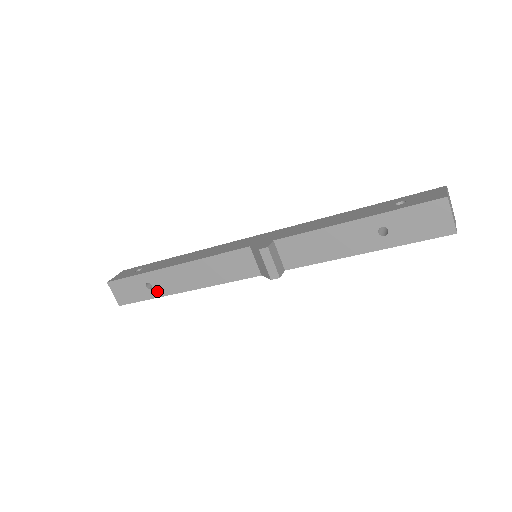
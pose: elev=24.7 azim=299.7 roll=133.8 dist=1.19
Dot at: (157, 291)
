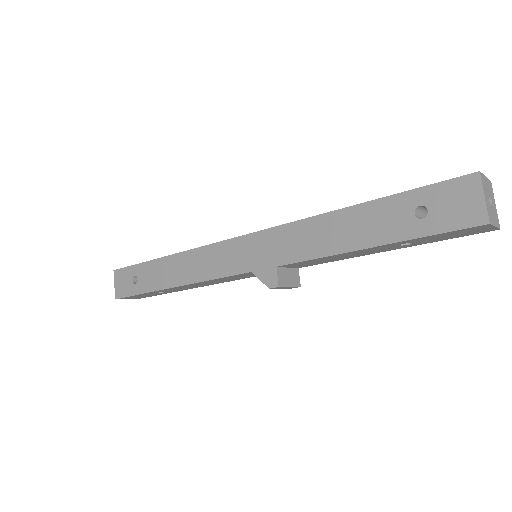
Dot at: occluded
